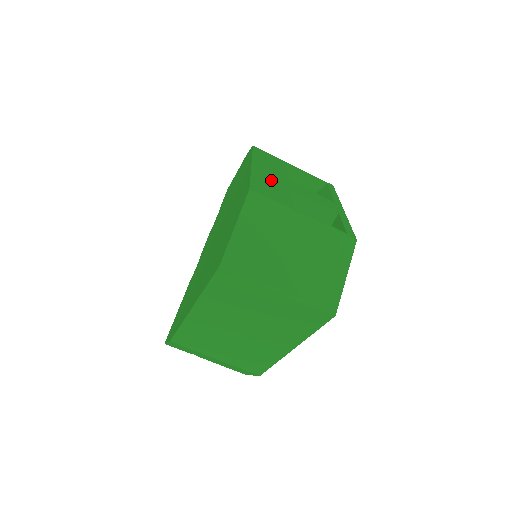
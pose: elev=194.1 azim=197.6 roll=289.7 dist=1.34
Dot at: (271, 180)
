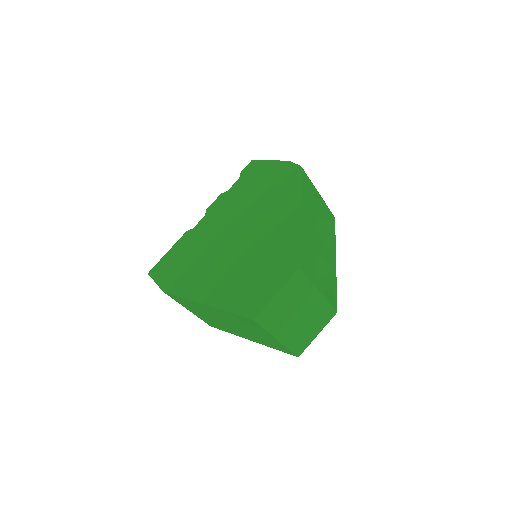
Dot at: (309, 239)
